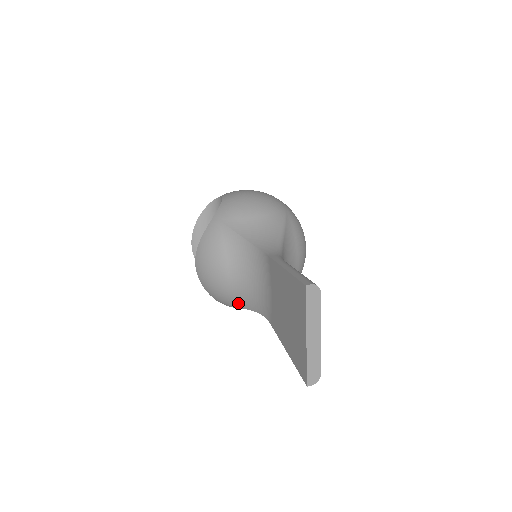
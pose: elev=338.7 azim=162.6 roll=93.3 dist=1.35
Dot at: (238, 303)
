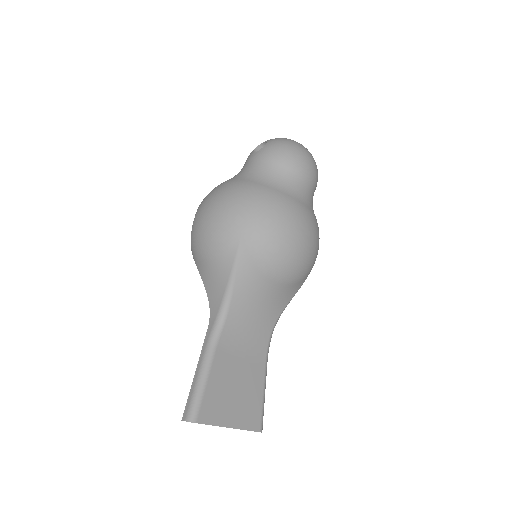
Dot at: occluded
